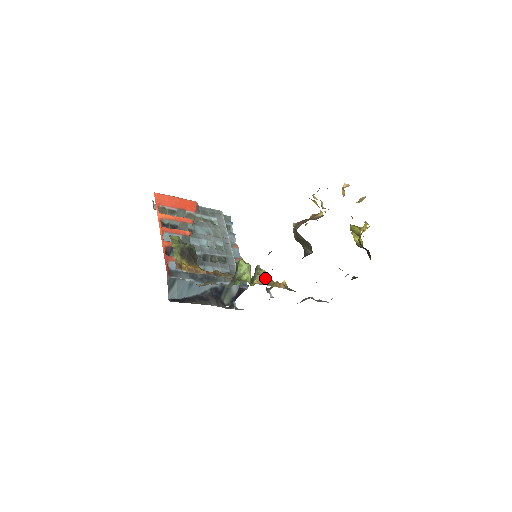
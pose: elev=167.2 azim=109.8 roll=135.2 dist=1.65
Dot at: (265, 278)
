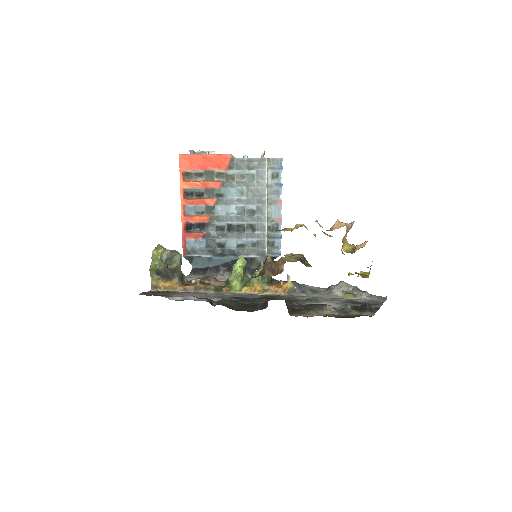
Dot at: (257, 285)
